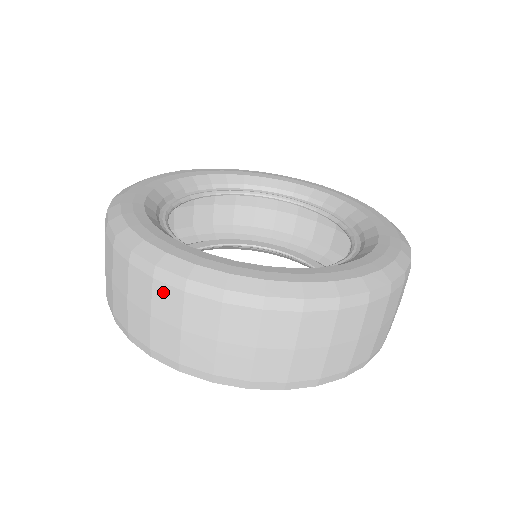
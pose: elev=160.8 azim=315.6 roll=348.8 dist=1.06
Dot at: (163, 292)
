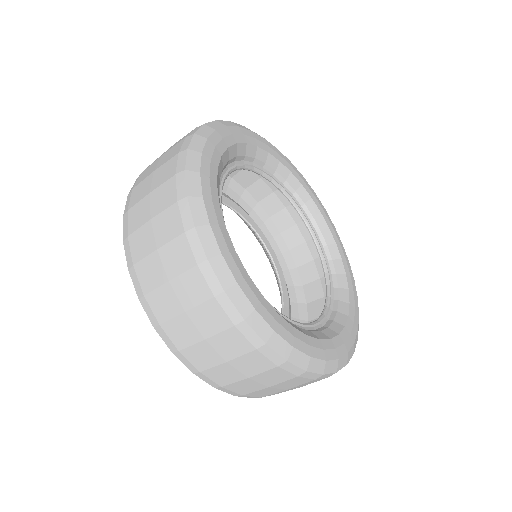
Dot at: (214, 311)
